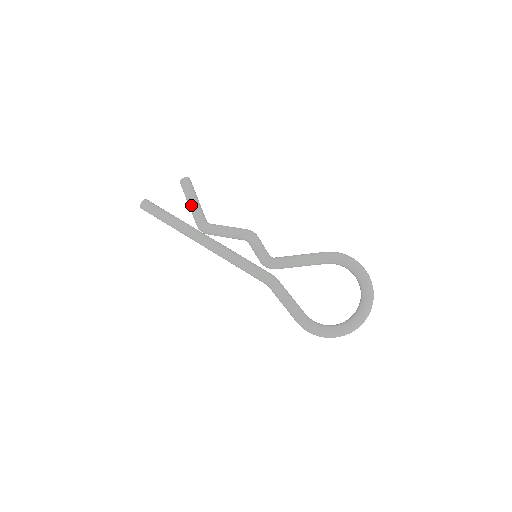
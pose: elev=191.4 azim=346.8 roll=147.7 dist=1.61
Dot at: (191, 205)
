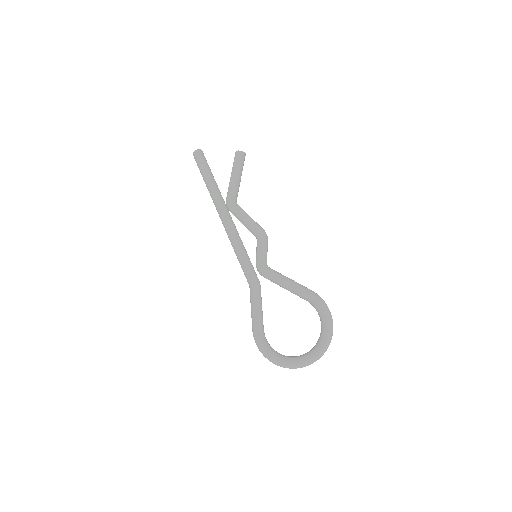
Dot at: (232, 179)
